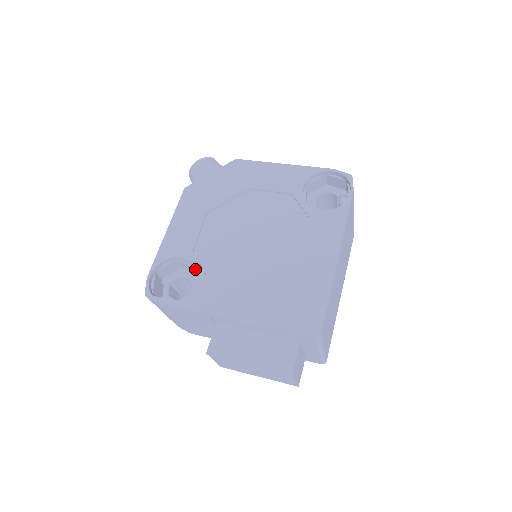
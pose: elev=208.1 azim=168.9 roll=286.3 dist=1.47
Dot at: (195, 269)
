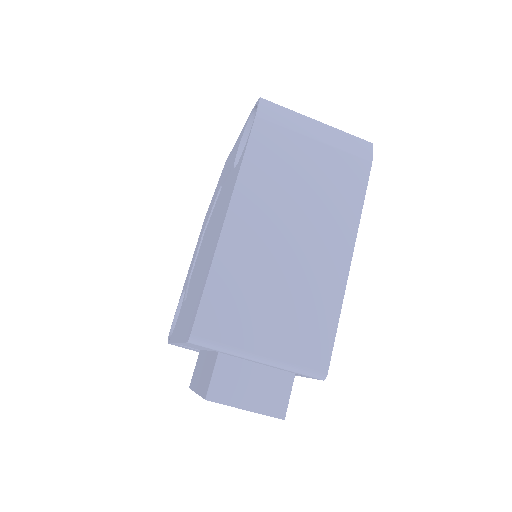
Dot at: occluded
